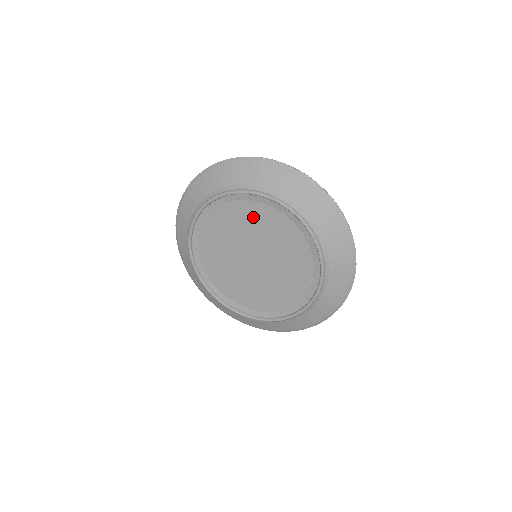
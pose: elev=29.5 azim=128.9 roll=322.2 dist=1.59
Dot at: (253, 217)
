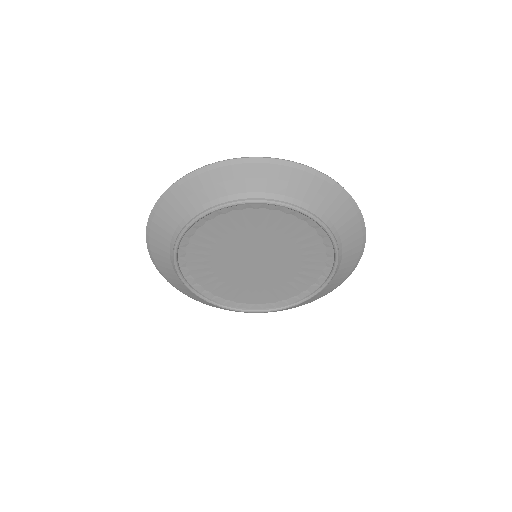
Dot at: (285, 230)
